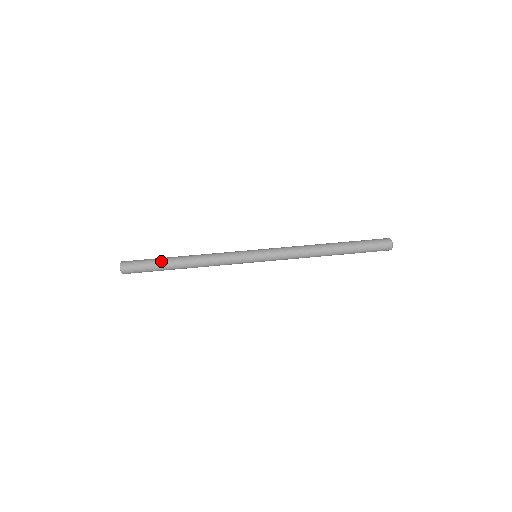
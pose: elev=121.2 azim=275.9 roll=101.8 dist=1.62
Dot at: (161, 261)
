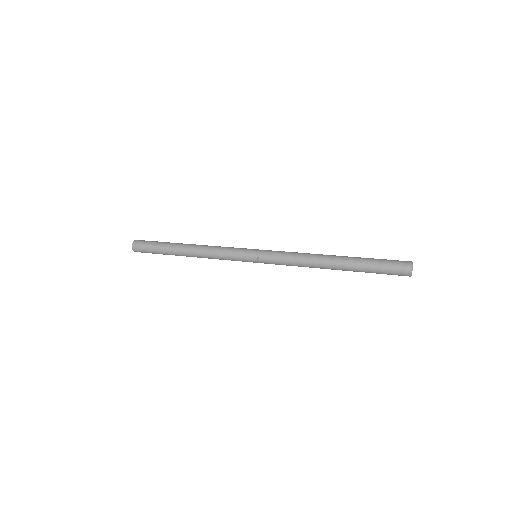
Dot at: (167, 243)
